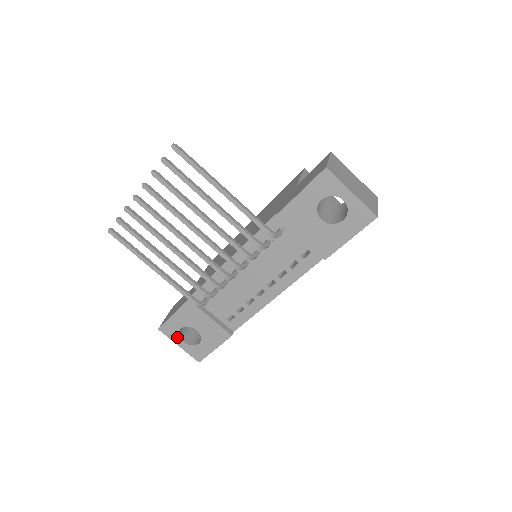
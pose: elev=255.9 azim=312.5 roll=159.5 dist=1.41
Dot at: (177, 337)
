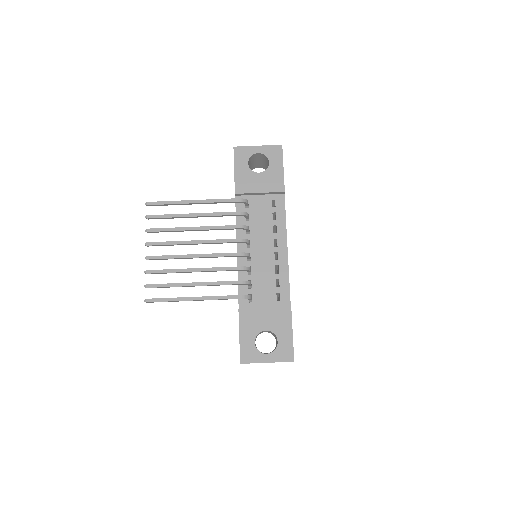
Dot at: (259, 355)
